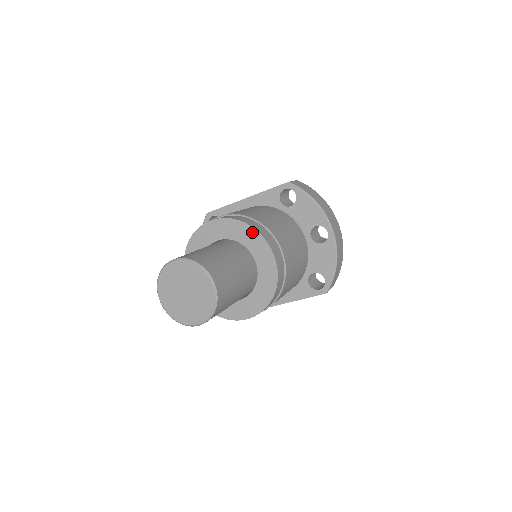
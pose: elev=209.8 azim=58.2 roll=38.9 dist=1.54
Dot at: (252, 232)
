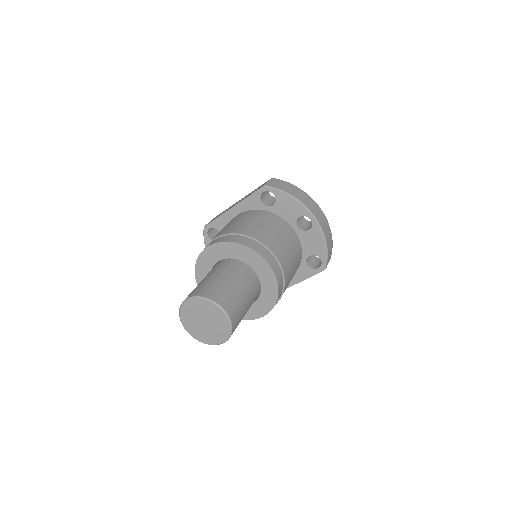
Dot at: (244, 249)
